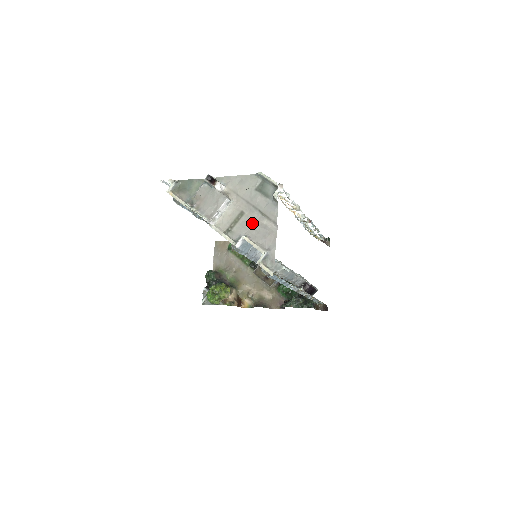
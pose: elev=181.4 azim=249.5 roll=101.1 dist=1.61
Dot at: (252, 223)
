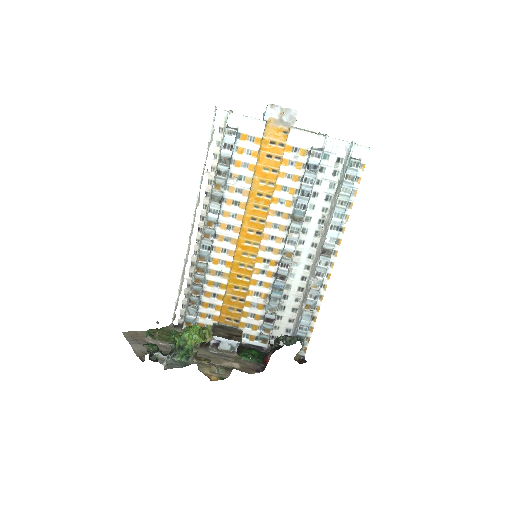
Dot at: occluded
